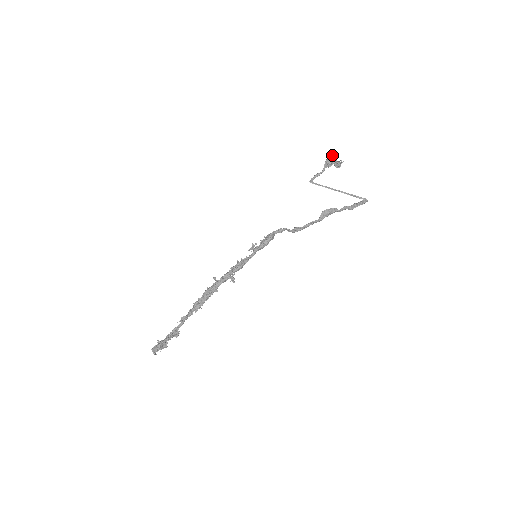
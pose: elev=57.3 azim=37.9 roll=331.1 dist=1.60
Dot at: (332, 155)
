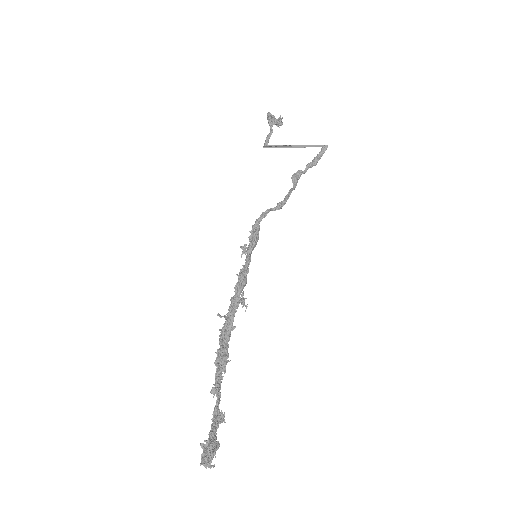
Dot at: (269, 113)
